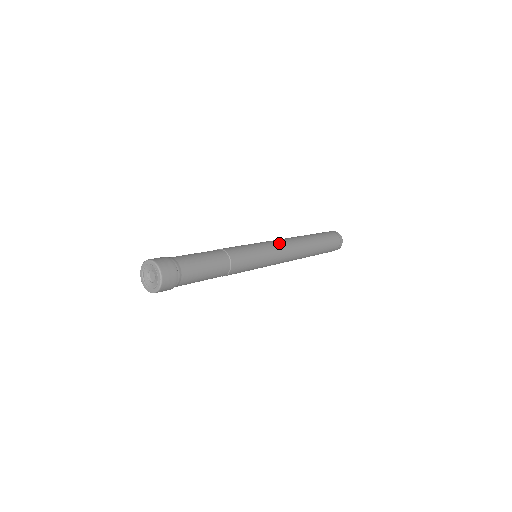
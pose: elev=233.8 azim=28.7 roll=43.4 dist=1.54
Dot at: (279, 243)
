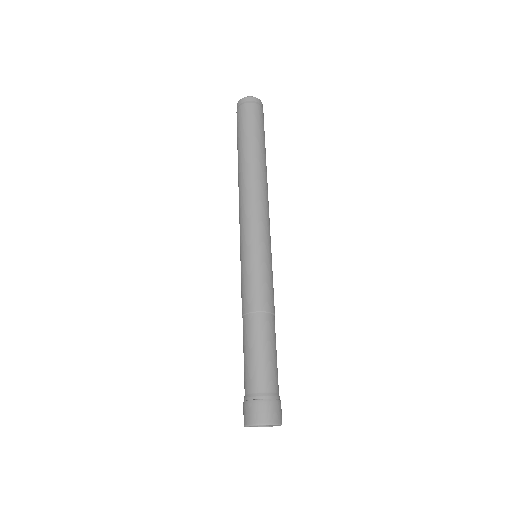
Dot at: occluded
